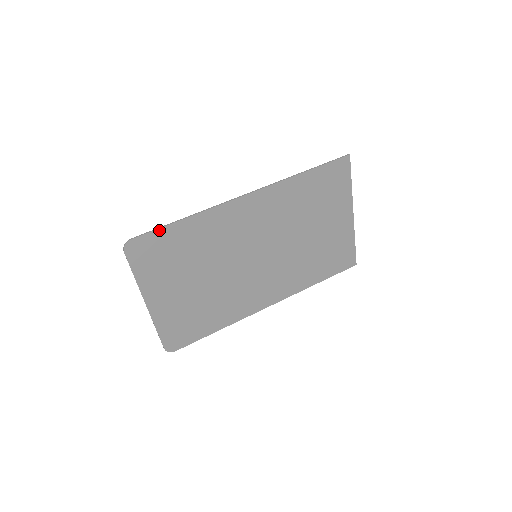
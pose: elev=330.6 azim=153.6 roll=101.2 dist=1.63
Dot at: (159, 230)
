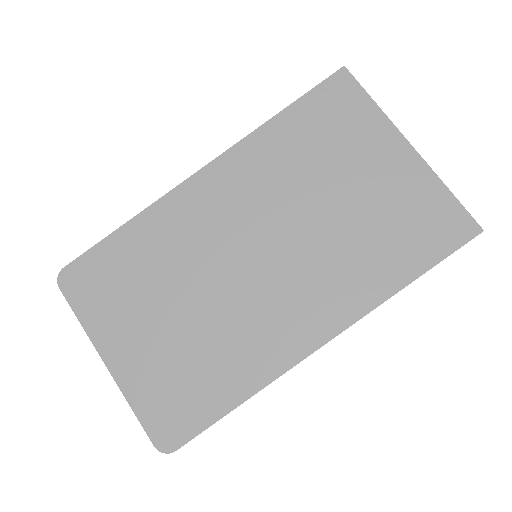
Dot at: (95, 248)
